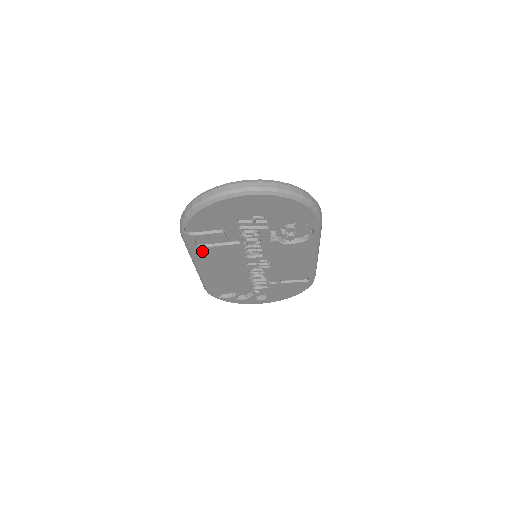
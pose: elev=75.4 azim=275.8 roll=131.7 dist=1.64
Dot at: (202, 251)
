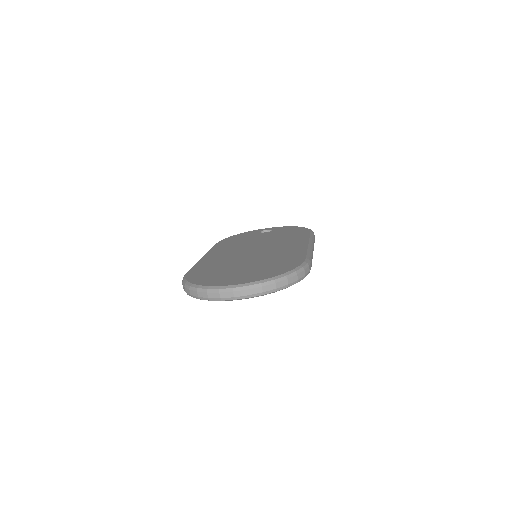
Dot at: occluded
